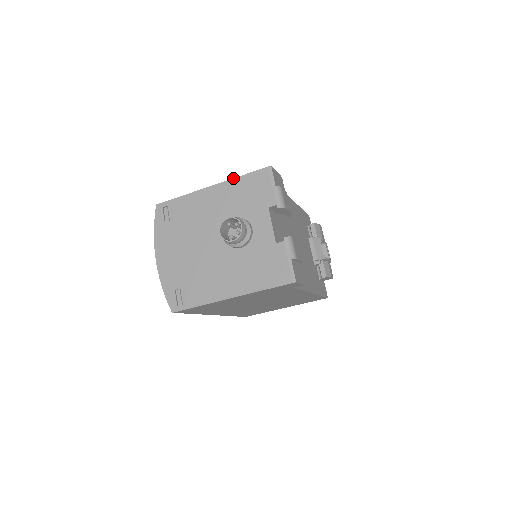
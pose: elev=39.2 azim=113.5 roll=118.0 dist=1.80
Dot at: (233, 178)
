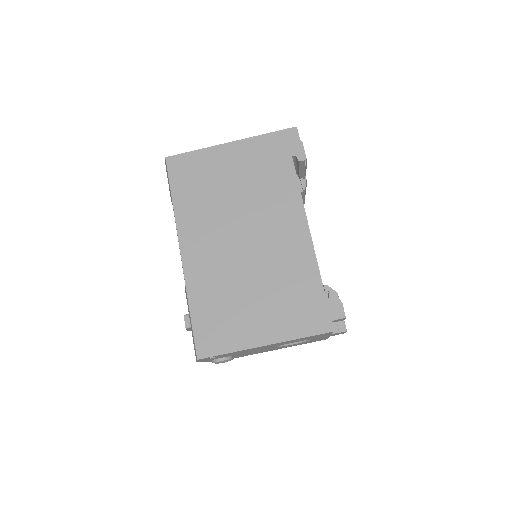
Dot at: occluded
